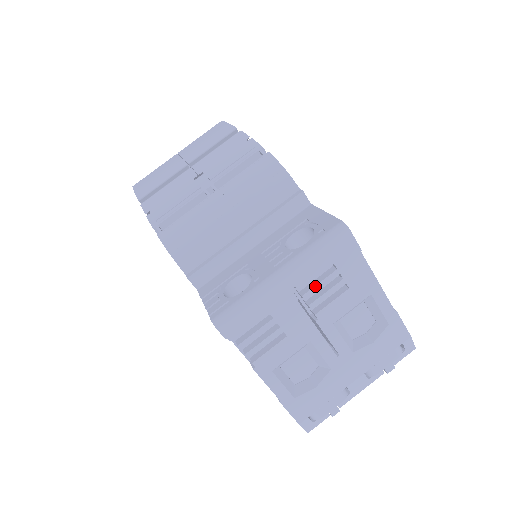
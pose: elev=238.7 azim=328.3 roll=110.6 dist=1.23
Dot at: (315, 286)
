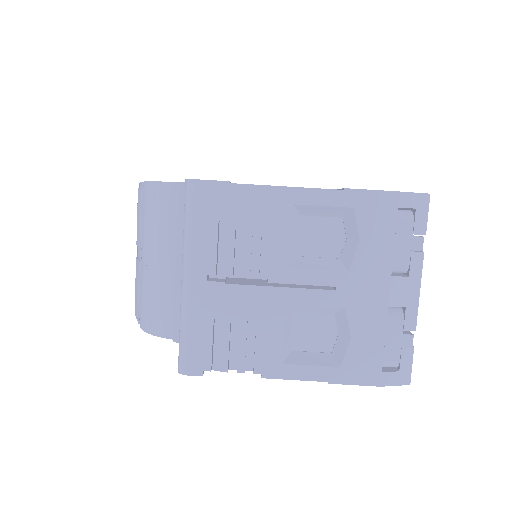
Dot at: (226, 256)
